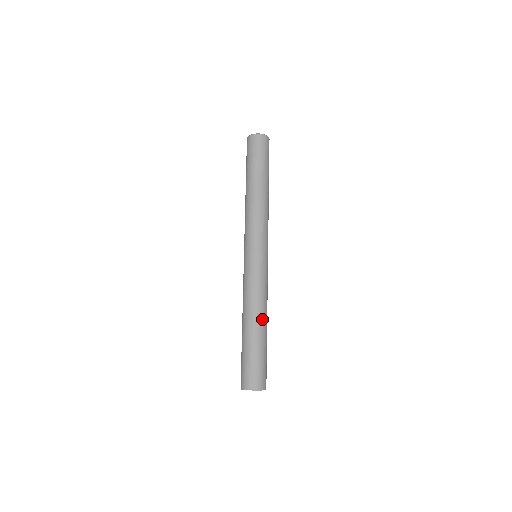
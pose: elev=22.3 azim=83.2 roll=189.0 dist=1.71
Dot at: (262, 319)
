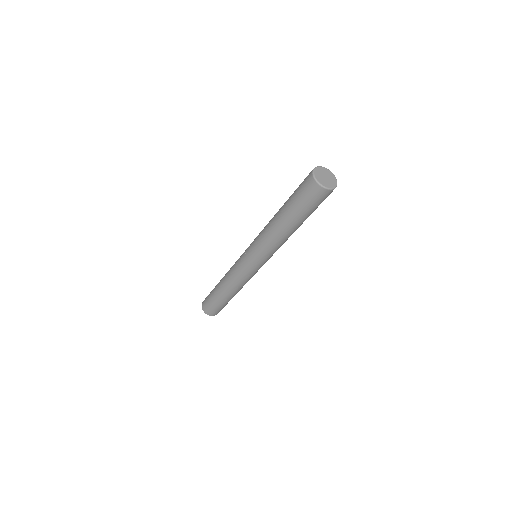
Dot at: occluded
